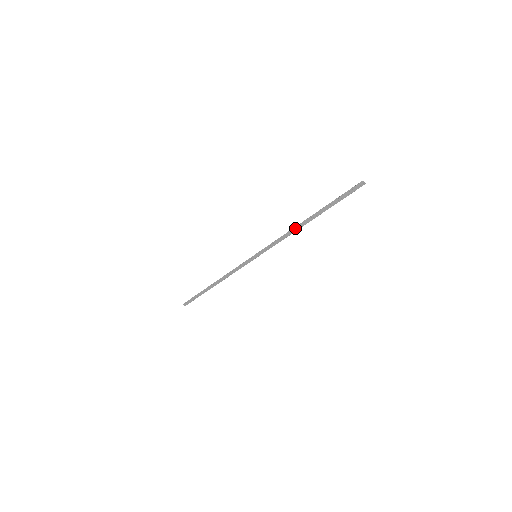
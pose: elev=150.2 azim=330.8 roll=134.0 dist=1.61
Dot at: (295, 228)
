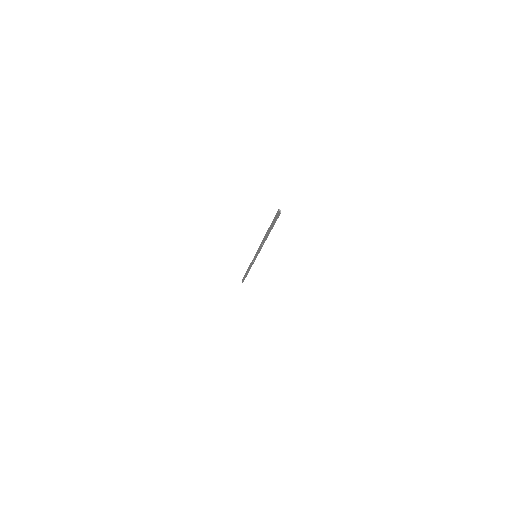
Dot at: (263, 239)
